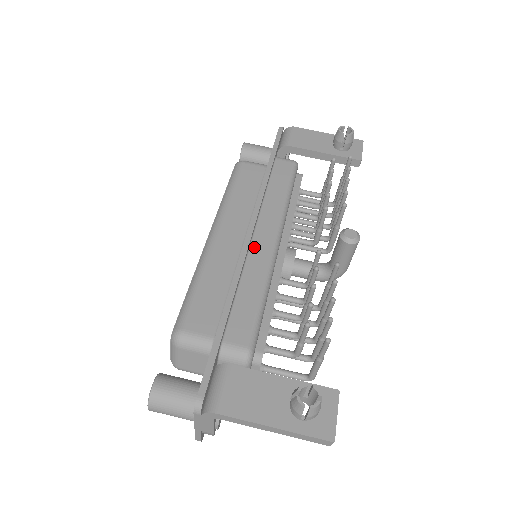
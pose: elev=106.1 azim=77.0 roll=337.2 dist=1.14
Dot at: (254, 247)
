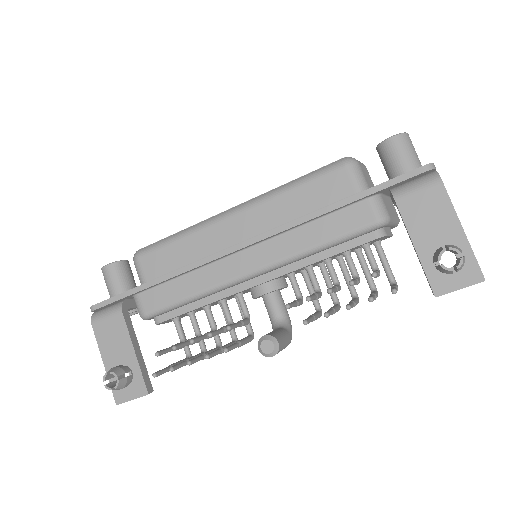
Dot at: (230, 260)
